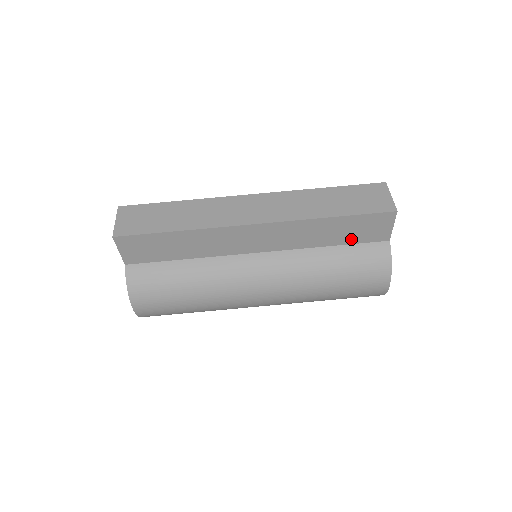
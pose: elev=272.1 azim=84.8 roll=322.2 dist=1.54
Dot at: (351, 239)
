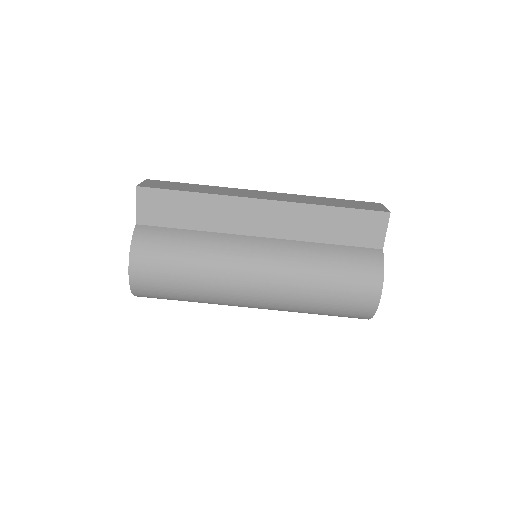
Dot at: (347, 239)
